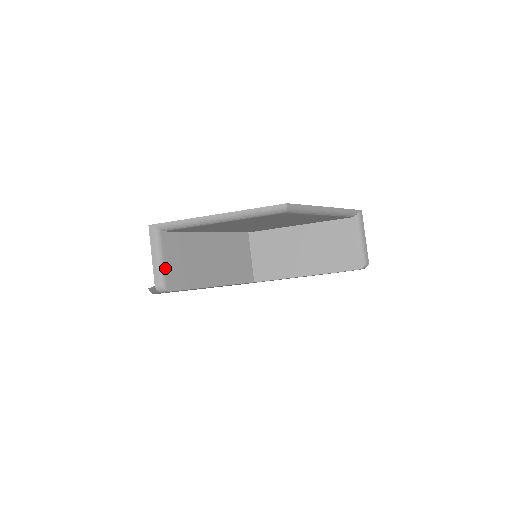
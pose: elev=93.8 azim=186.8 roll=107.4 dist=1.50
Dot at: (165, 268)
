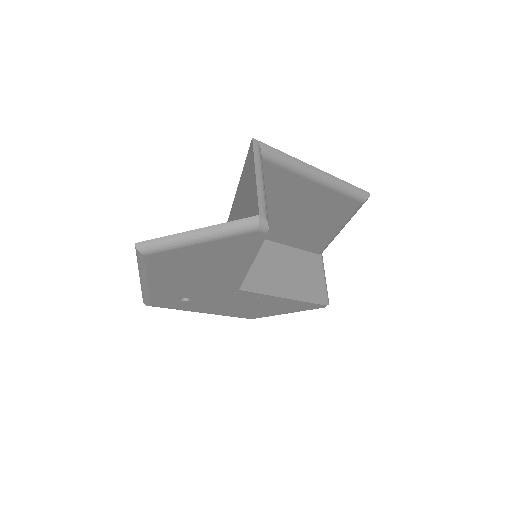
Dot at: (265, 200)
